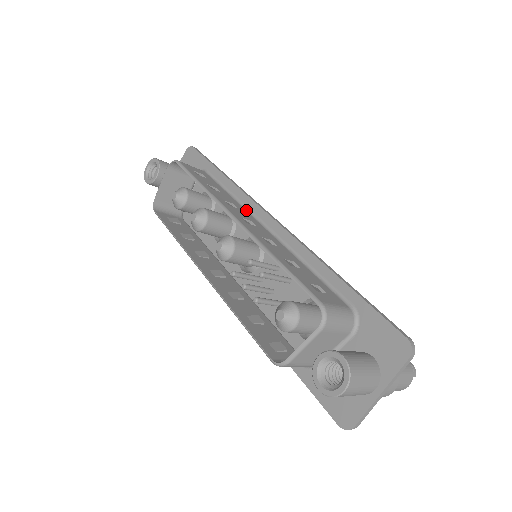
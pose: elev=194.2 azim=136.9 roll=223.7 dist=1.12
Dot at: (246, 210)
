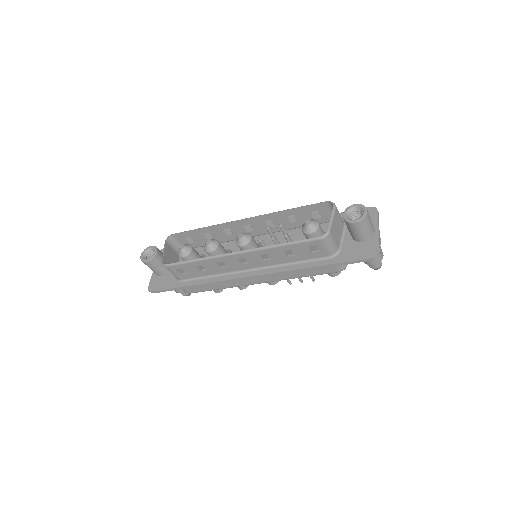
Dot at: (236, 238)
